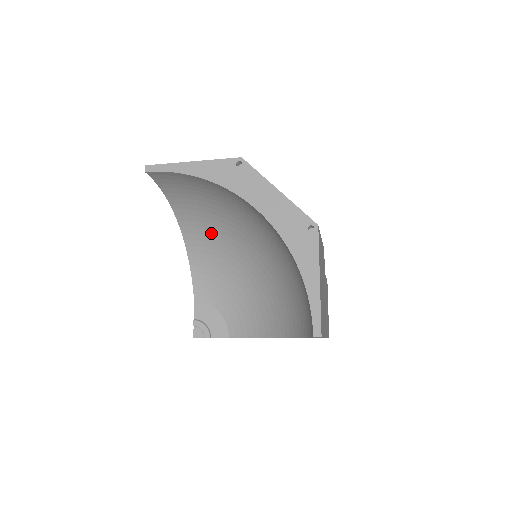
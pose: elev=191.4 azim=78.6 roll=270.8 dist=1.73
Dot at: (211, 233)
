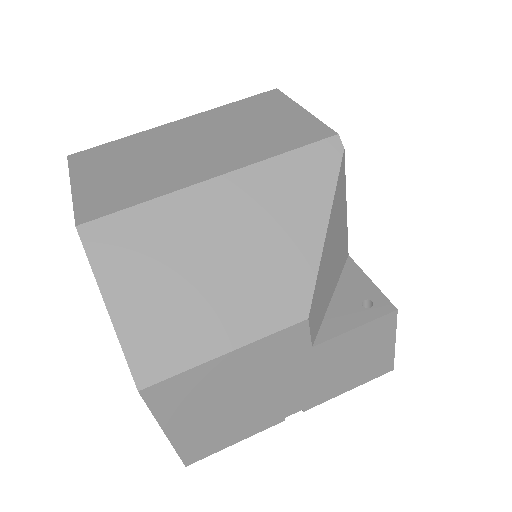
Dot at: occluded
